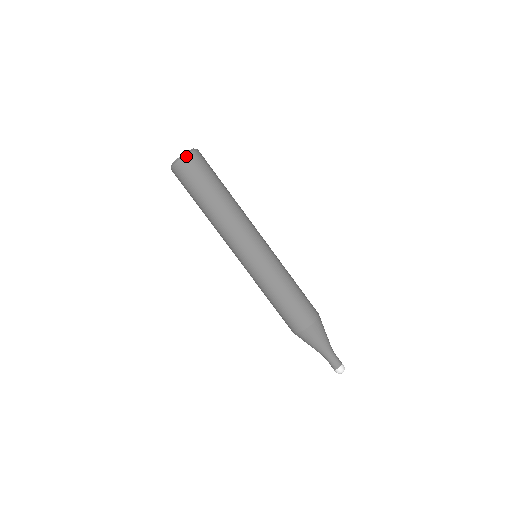
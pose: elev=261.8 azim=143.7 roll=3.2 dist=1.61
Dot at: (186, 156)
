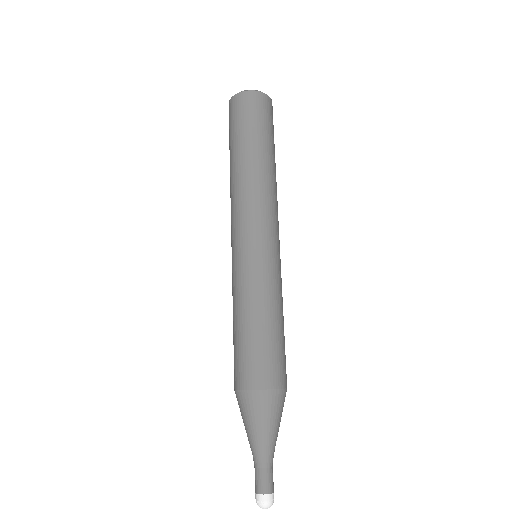
Dot at: (268, 97)
